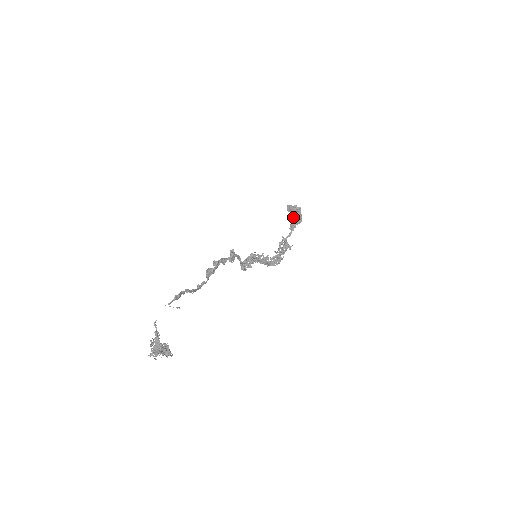
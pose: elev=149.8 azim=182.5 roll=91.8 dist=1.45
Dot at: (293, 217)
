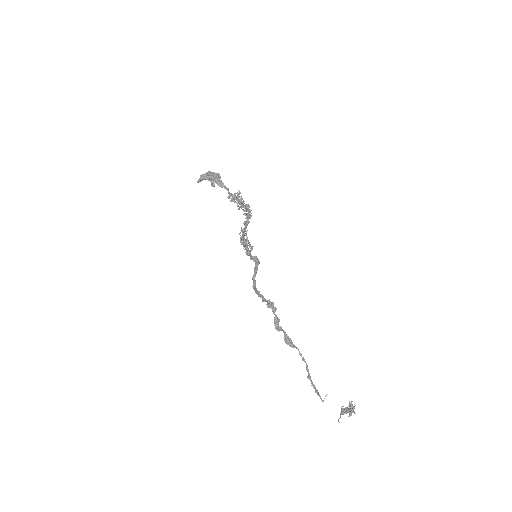
Dot at: occluded
